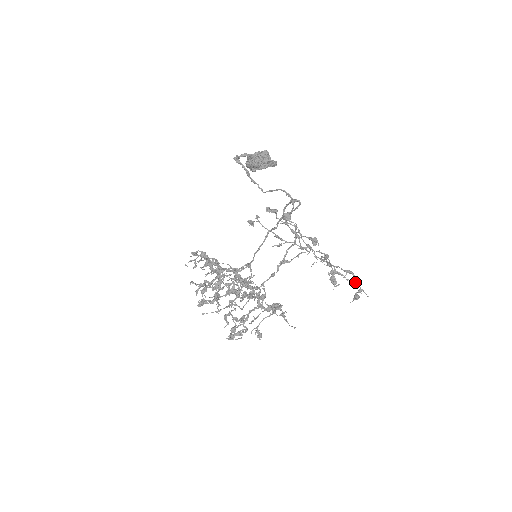
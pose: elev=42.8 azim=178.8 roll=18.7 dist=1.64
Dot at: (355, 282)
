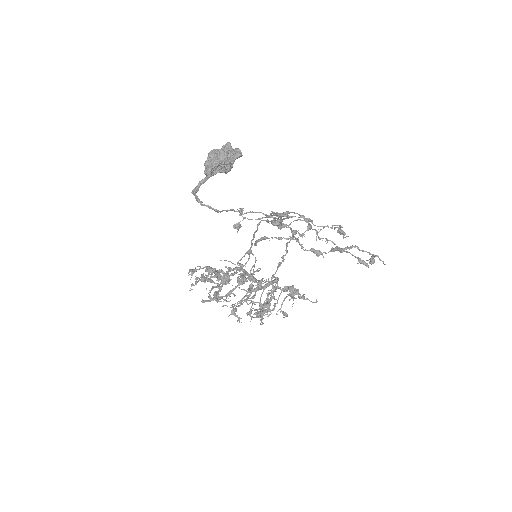
Dot at: occluded
